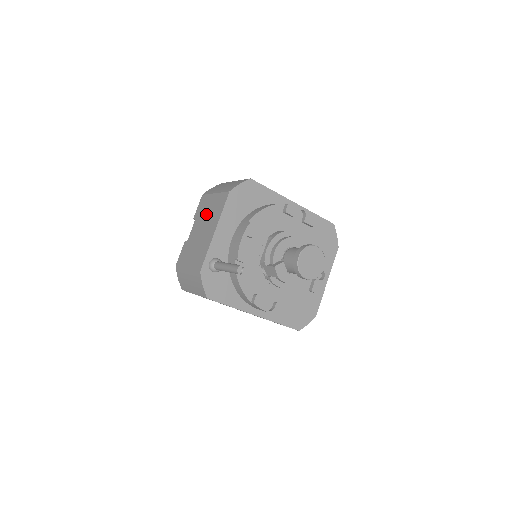
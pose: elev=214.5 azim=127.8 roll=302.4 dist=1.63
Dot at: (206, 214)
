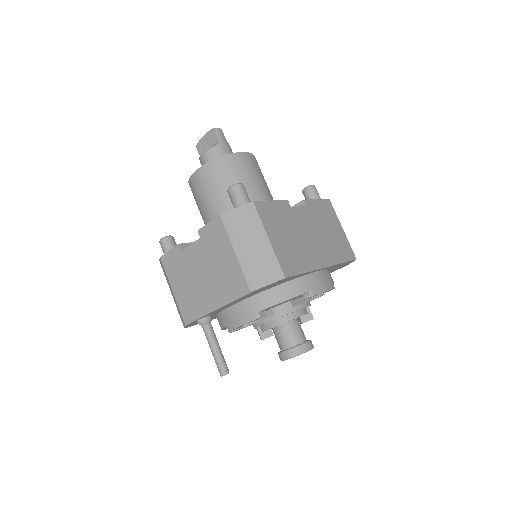
Dot at: (214, 263)
